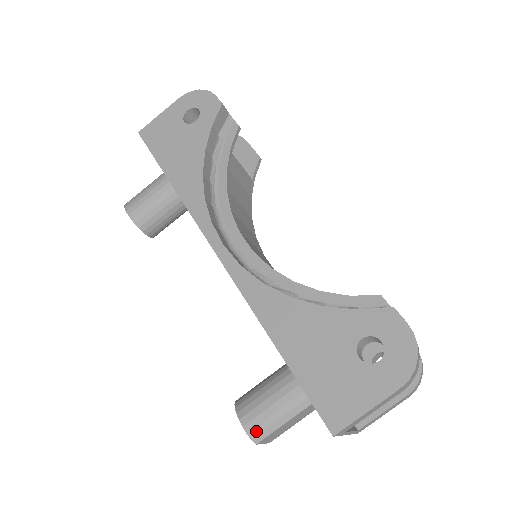
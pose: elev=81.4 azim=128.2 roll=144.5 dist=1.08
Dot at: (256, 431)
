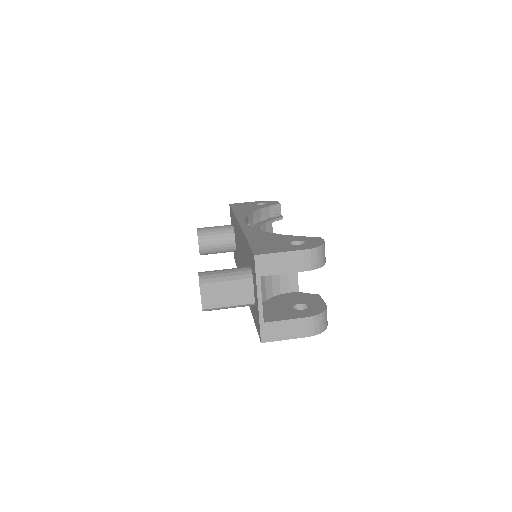
Dot at: (205, 277)
